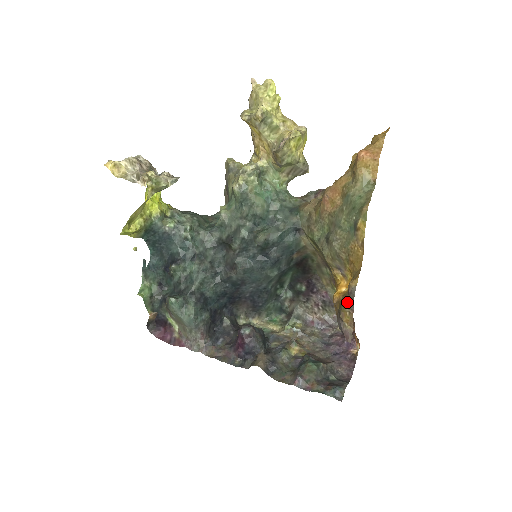
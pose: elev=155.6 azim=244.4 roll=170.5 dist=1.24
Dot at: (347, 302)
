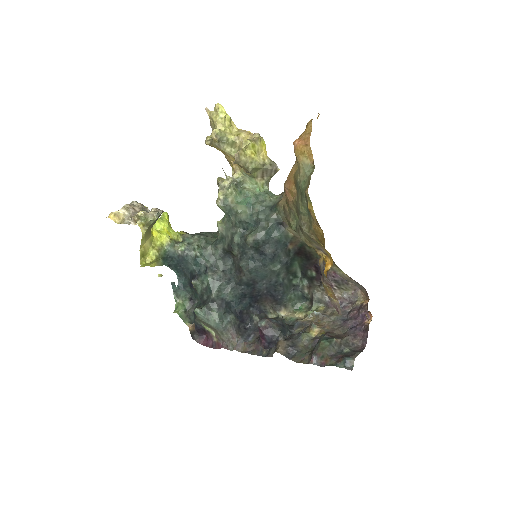
Dot at: (322, 278)
